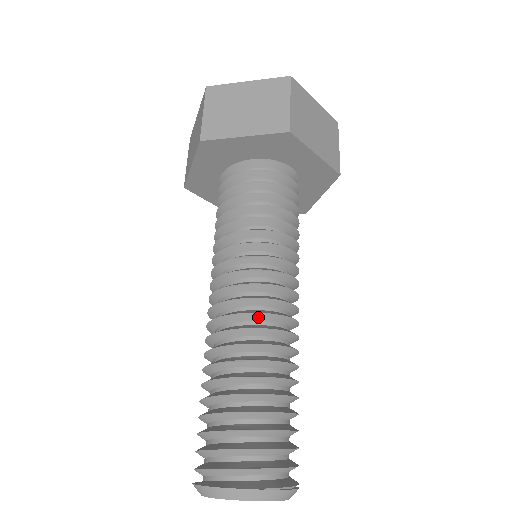
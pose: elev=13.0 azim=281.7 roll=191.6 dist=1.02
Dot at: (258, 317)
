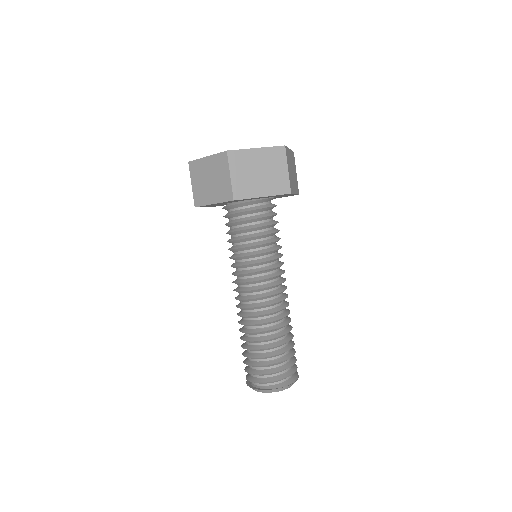
Dot at: (277, 304)
